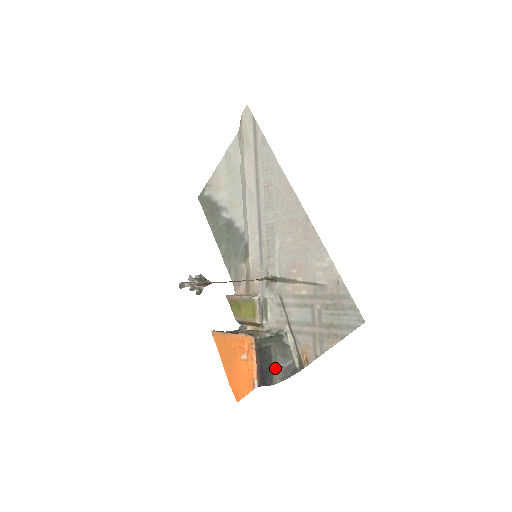
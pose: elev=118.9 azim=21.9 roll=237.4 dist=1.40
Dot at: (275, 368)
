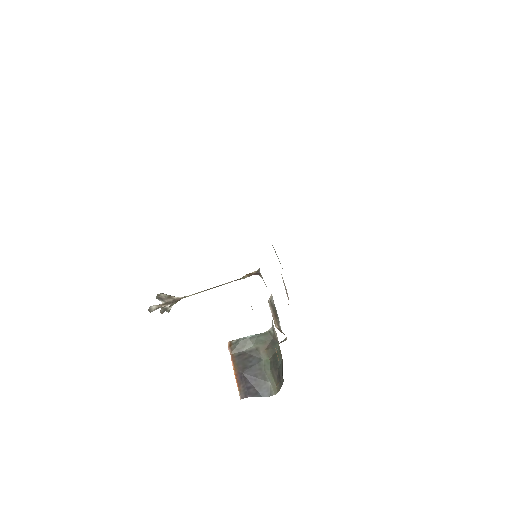
Dot at: (270, 374)
